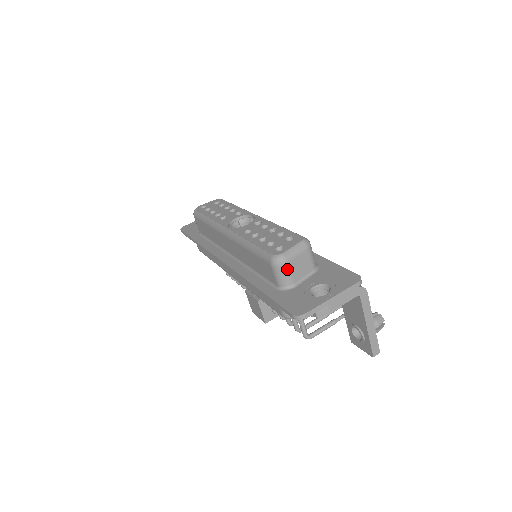
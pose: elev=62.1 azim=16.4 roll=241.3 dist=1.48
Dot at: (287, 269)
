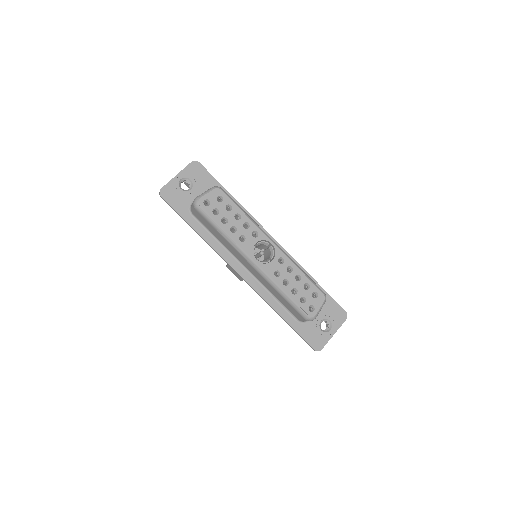
Dot at: occluded
